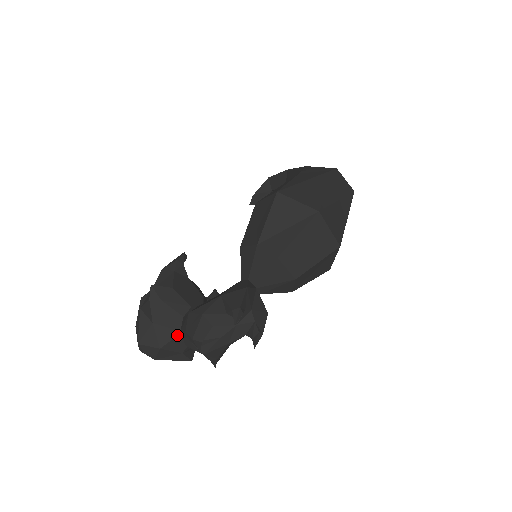
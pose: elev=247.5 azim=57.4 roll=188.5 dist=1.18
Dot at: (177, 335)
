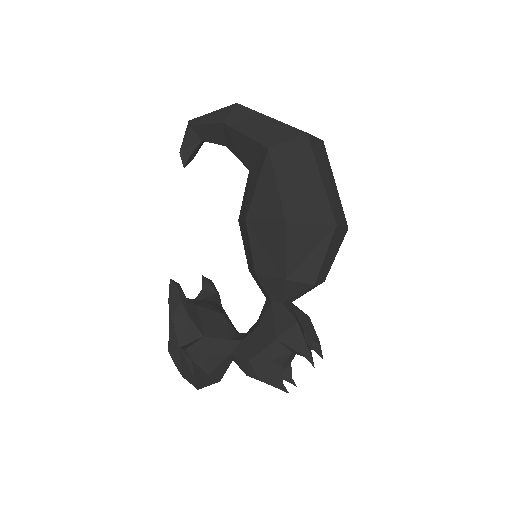
Dot at: (229, 365)
